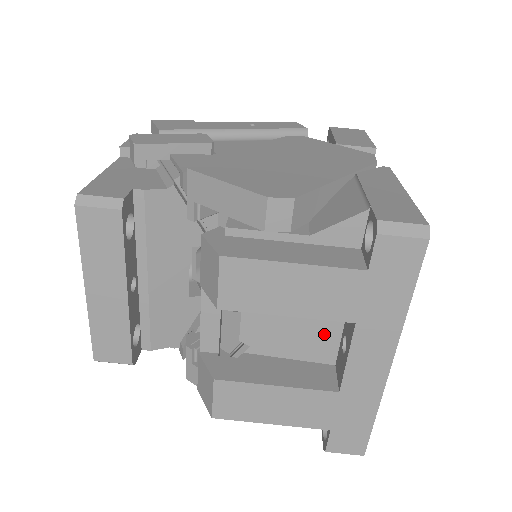
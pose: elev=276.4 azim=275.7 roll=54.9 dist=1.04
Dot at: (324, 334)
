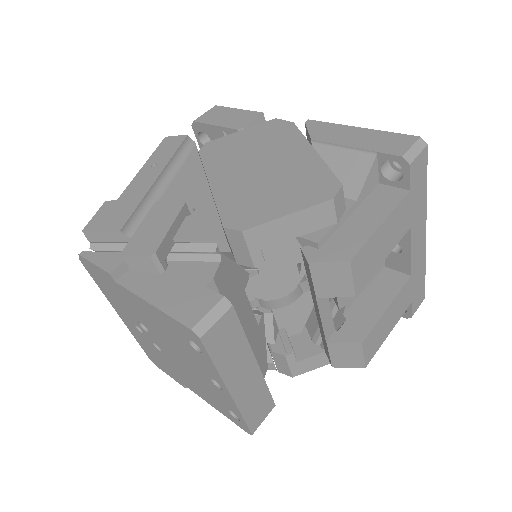
Dot at: occluded
